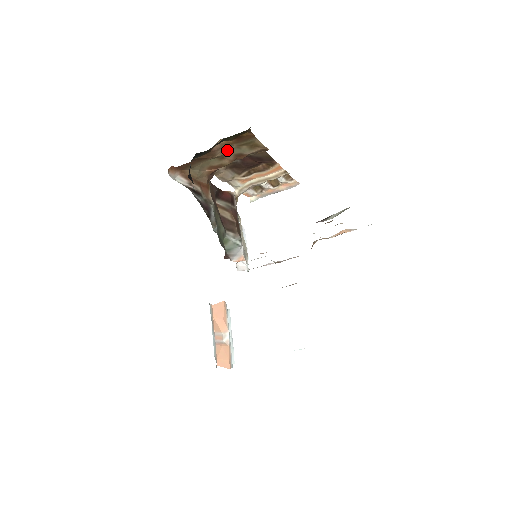
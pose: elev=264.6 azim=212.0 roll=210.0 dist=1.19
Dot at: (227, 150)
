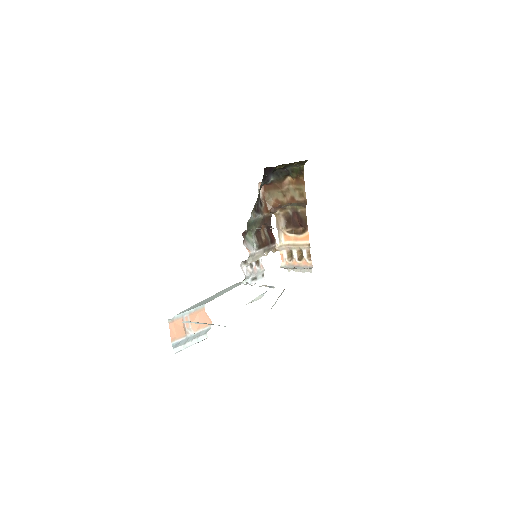
Dot at: (289, 189)
